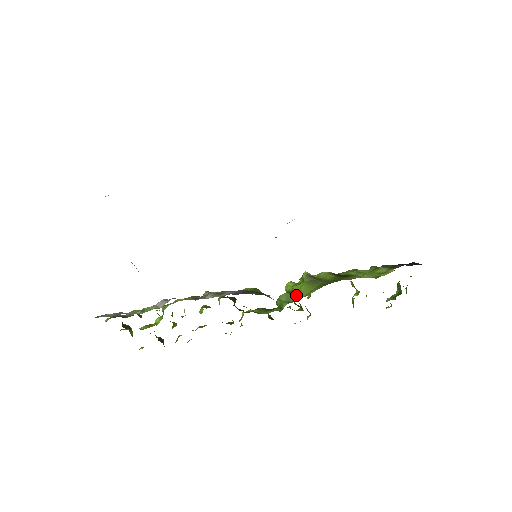
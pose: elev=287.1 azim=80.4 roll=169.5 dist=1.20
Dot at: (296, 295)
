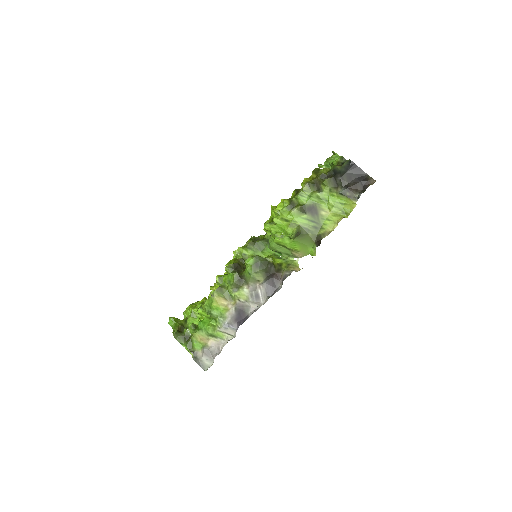
Dot at: (296, 254)
